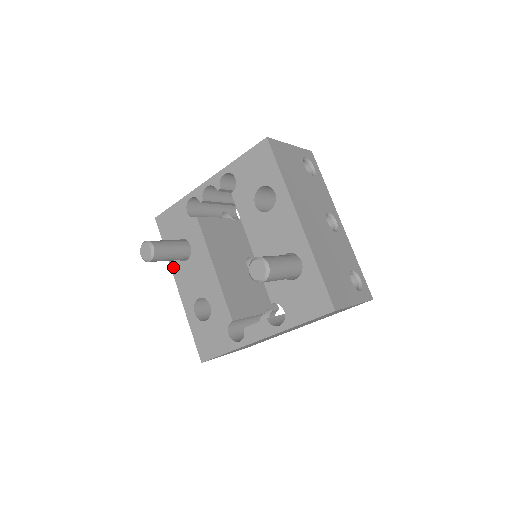
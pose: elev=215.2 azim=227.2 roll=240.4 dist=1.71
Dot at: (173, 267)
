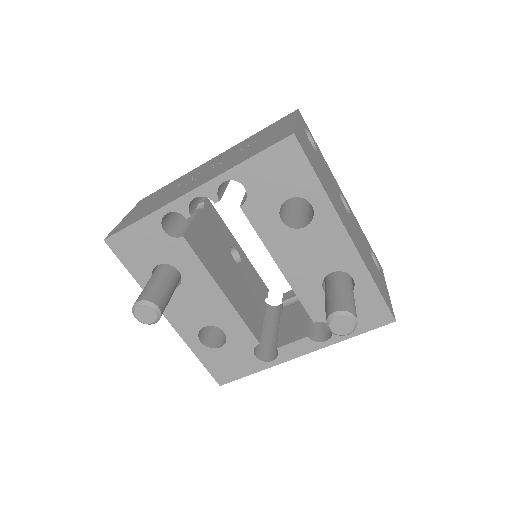
Dot at: occluded
